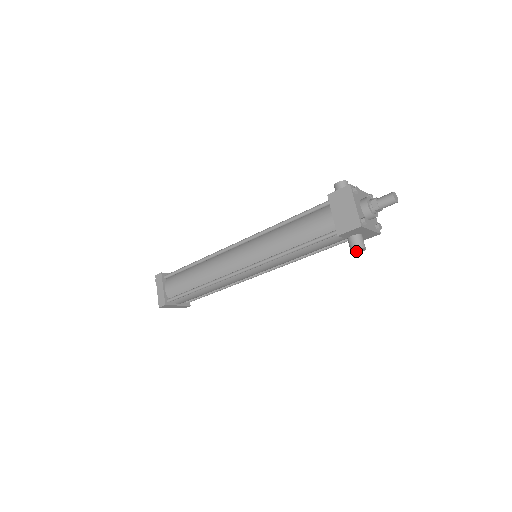
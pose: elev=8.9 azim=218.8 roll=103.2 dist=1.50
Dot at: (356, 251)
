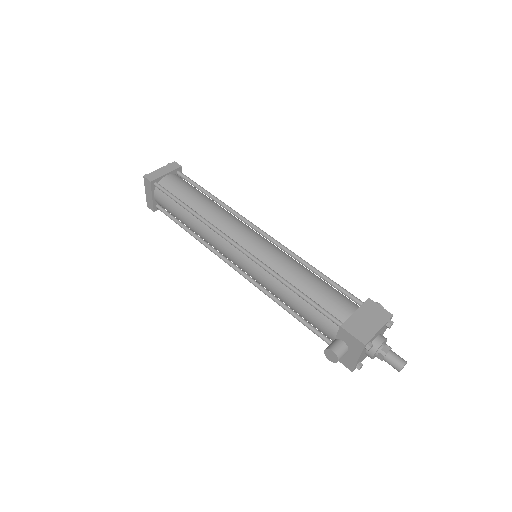
Dot at: (329, 354)
